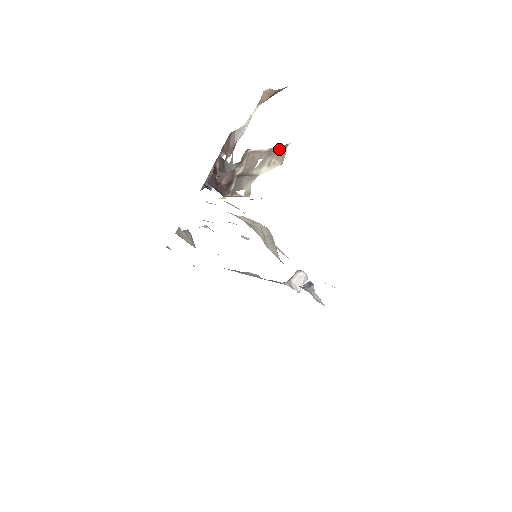
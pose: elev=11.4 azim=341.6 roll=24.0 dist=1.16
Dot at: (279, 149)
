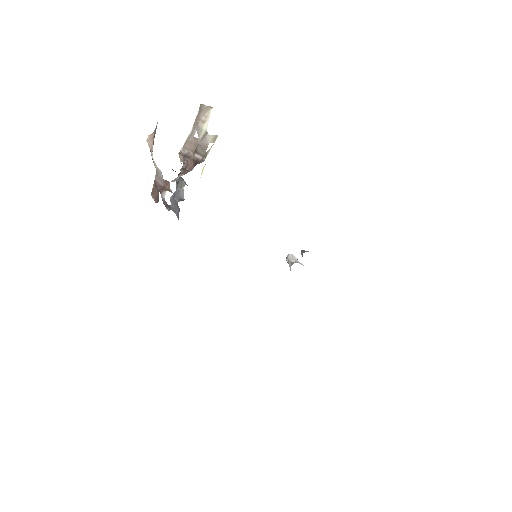
Dot at: (199, 114)
